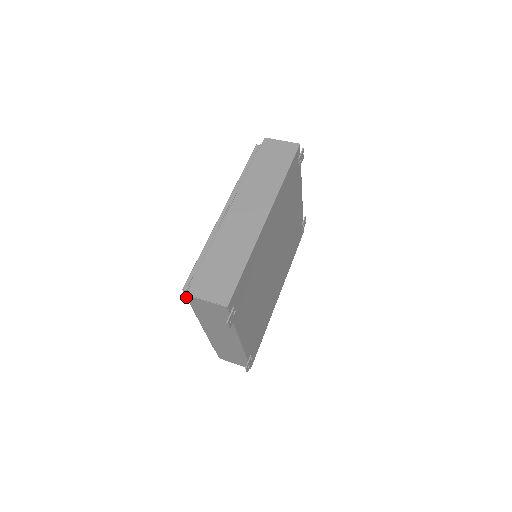
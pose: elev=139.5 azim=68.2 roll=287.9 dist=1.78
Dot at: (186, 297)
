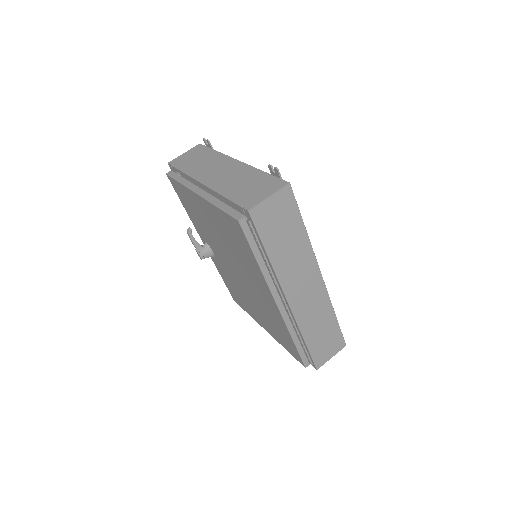
Dot at: (297, 360)
